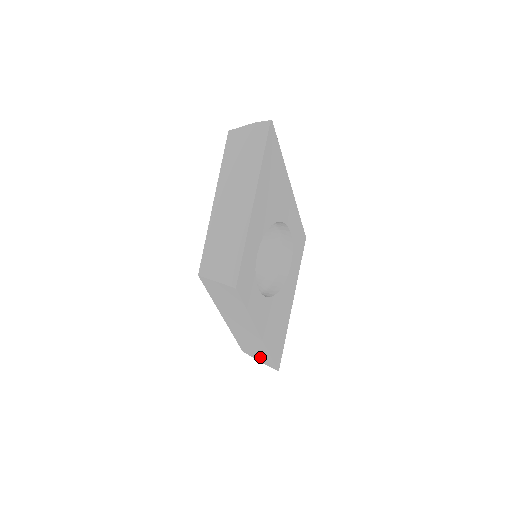
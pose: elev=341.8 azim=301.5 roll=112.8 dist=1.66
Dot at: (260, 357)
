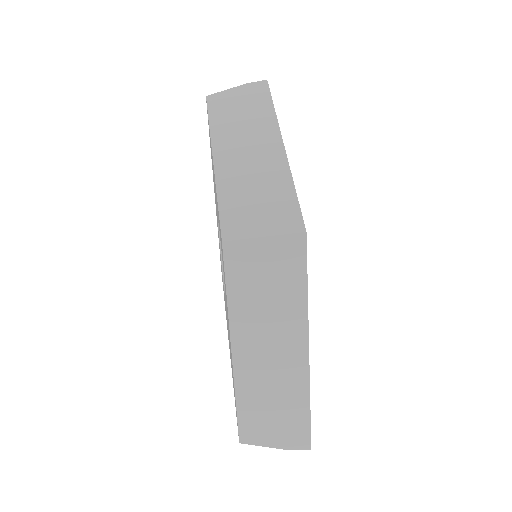
Dot at: (281, 431)
